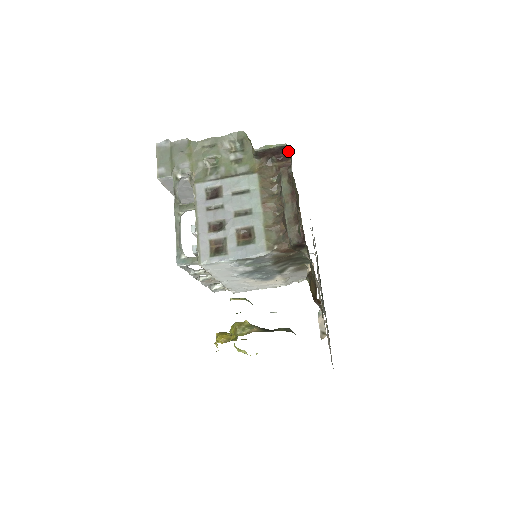
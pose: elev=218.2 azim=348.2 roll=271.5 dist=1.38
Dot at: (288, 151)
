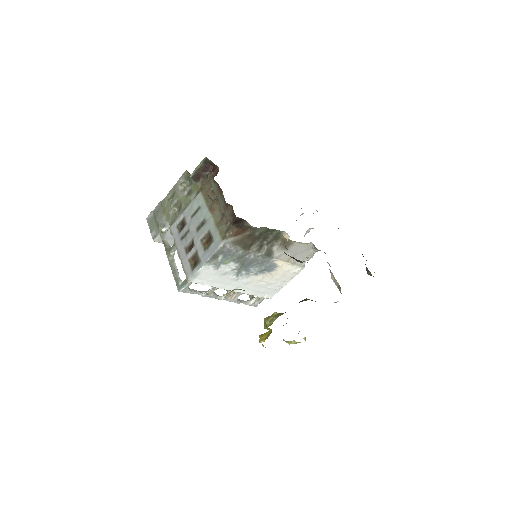
Dot at: (210, 161)
